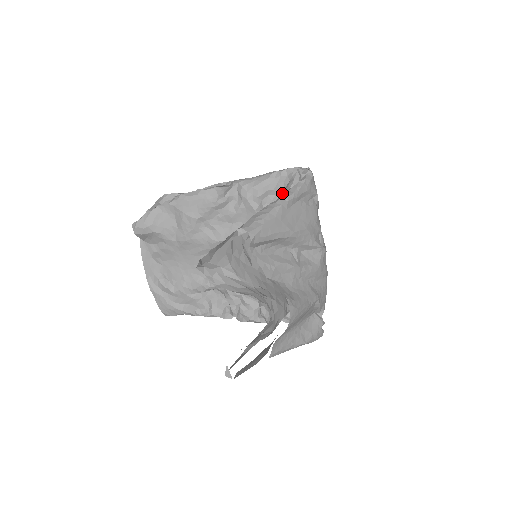
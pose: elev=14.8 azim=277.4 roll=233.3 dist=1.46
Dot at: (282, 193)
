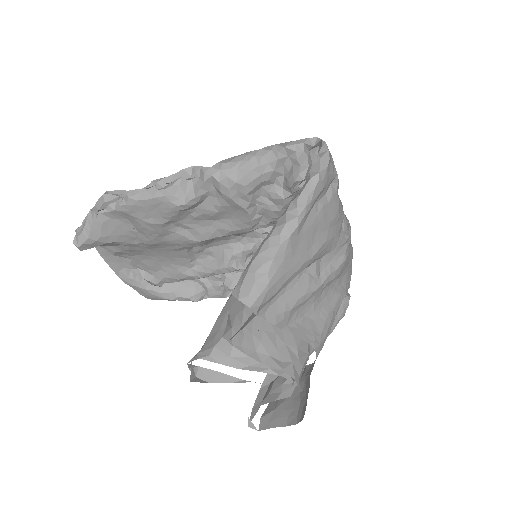
Dot at: (282, 181)
